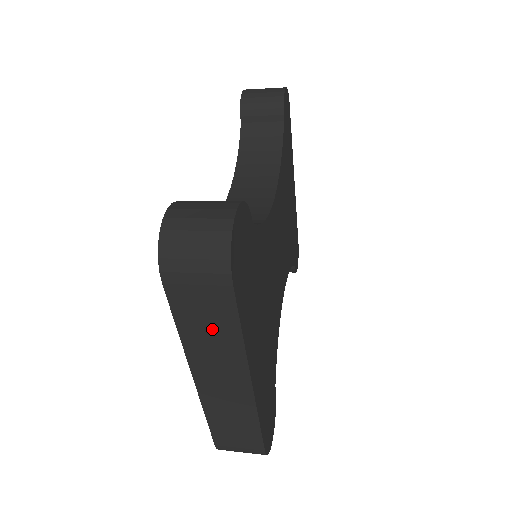
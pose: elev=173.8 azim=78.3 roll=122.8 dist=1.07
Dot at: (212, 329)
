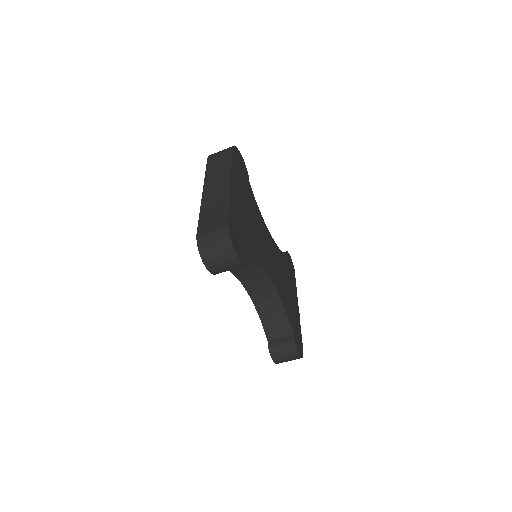
Dot at: (220, 166)
